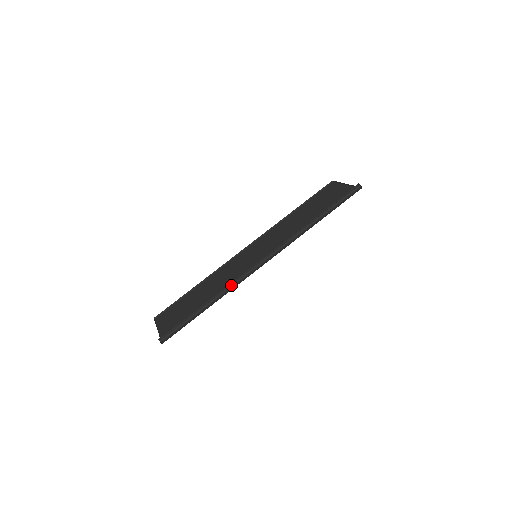
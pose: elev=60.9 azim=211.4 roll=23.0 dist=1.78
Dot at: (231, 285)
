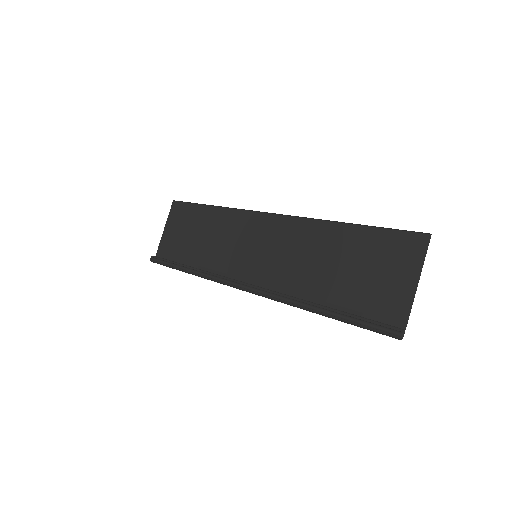
Dot at: (210, 277)
